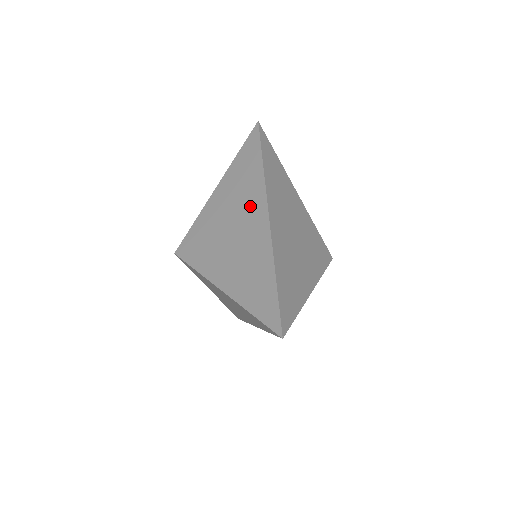
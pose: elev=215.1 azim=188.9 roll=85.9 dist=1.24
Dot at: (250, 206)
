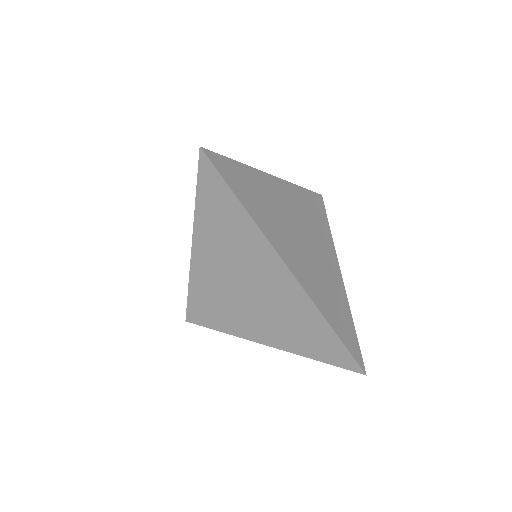
Dot at: occluded
